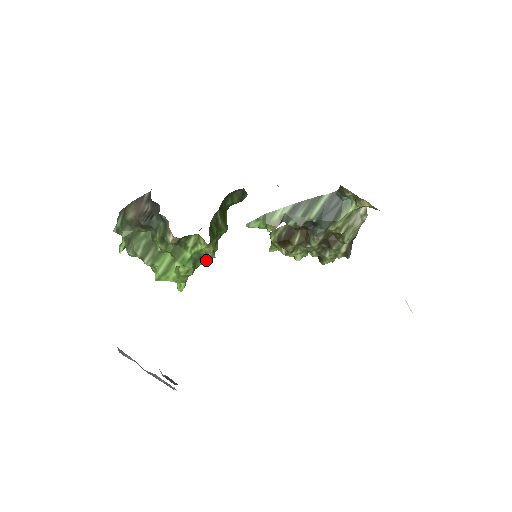
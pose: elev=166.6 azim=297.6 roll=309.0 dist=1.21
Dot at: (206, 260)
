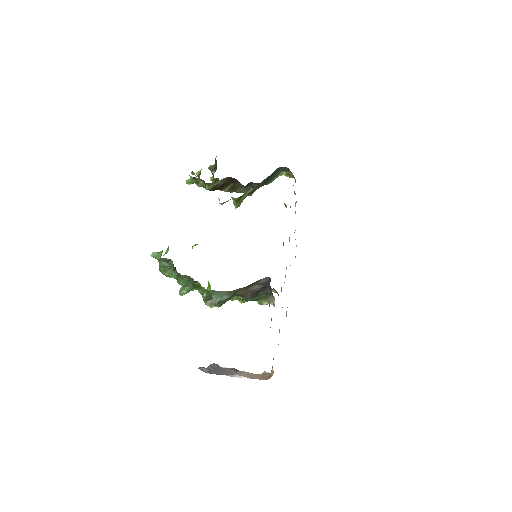
Dot at: occluded
